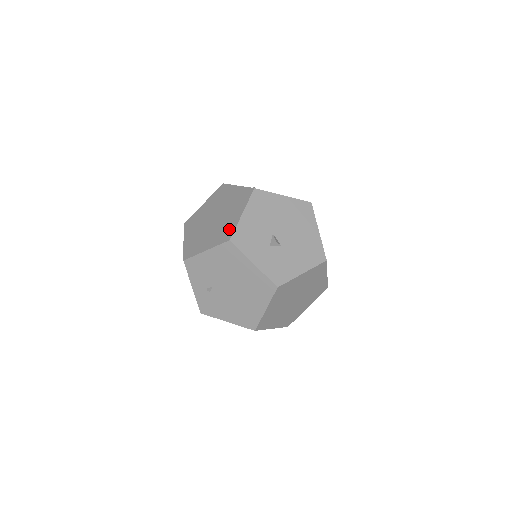
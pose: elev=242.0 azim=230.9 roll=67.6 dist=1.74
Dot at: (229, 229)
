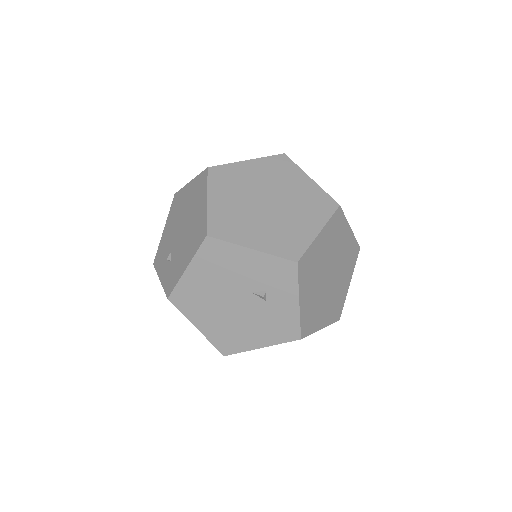
Dot at: occluded
